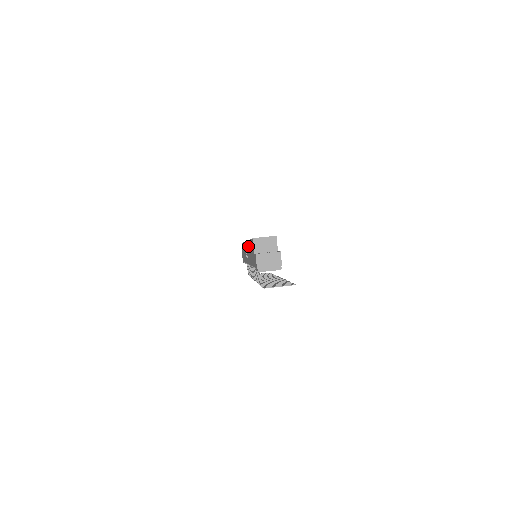
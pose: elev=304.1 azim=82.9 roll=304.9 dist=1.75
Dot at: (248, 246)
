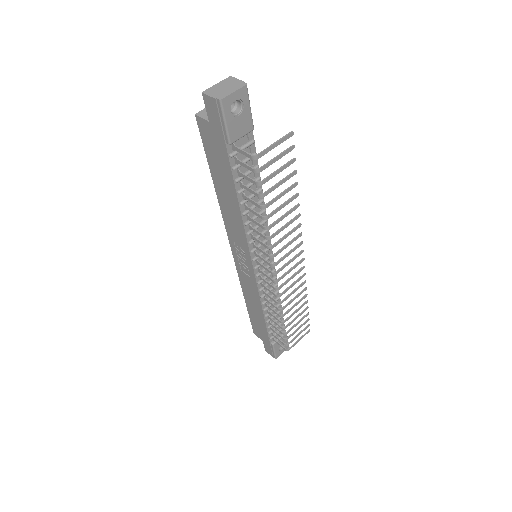
Dot at: (224, 211)
